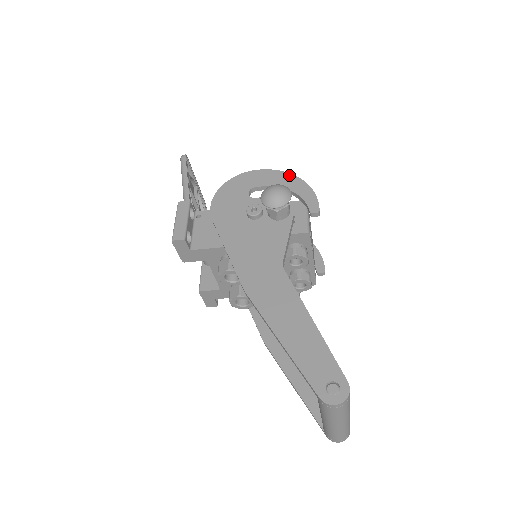
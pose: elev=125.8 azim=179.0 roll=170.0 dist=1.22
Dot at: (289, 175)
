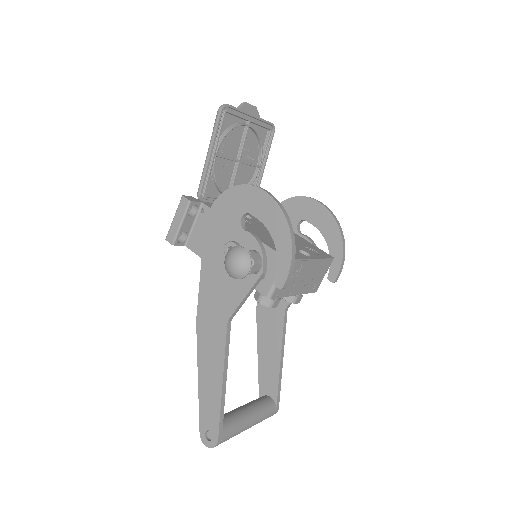
Dot at: (283, 220)
